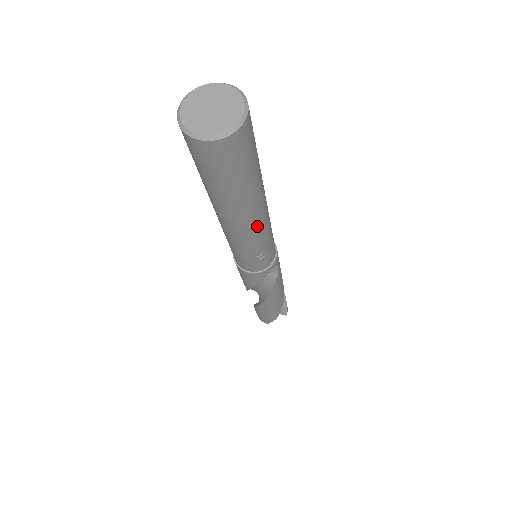
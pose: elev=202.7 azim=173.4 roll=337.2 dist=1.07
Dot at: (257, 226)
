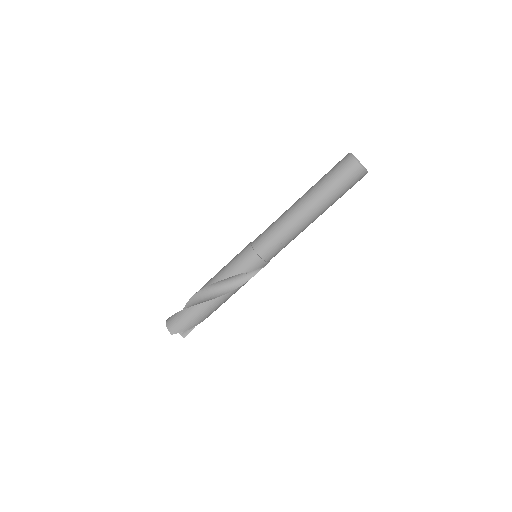
Dot at: (308, 224)
